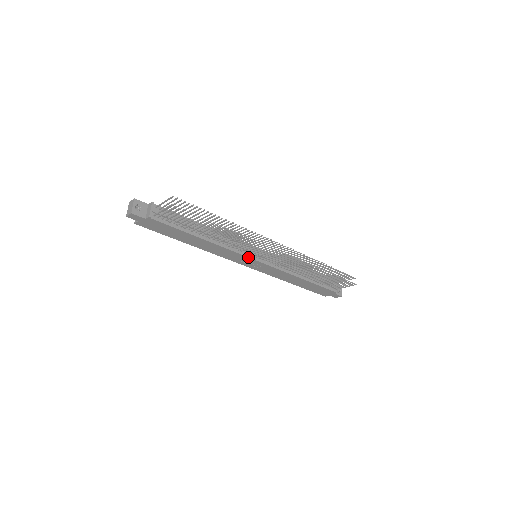
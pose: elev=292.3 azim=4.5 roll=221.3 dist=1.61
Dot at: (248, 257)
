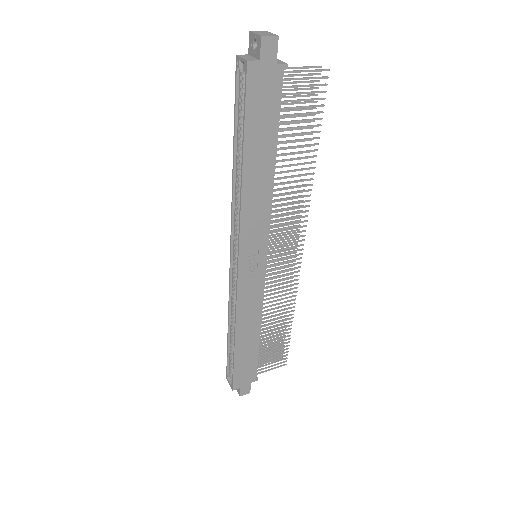
Dot at: (268, 243)
